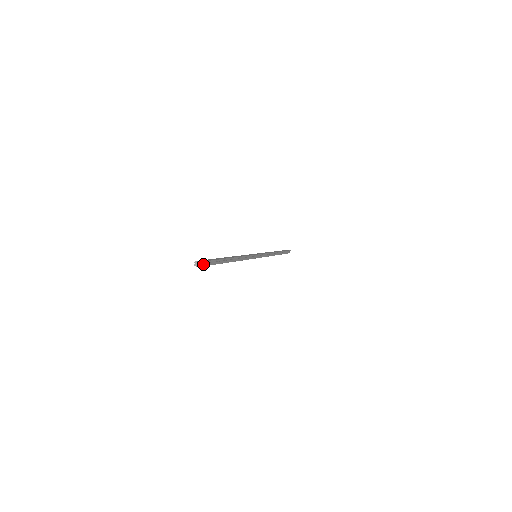
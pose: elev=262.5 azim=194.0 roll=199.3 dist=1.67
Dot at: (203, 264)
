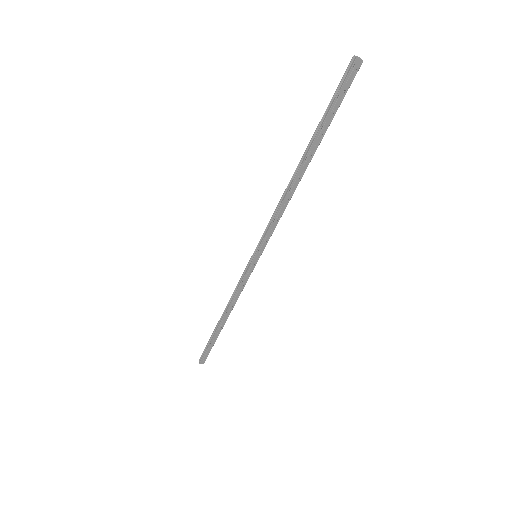
Dot at: (351, 76)
